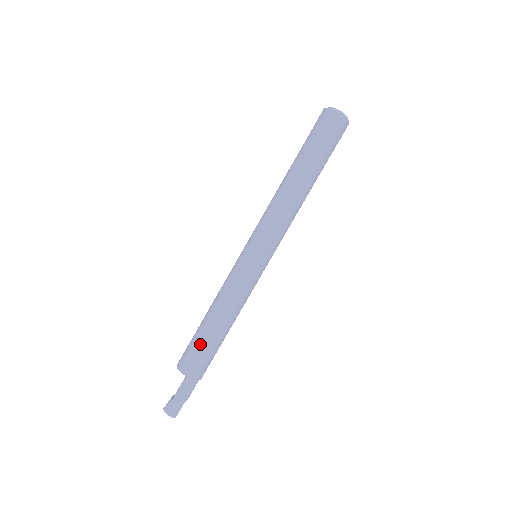
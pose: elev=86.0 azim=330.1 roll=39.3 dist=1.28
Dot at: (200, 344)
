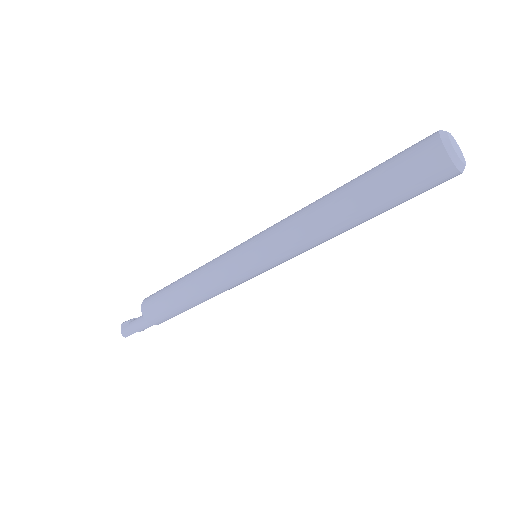
Dot at: (164, 298)
